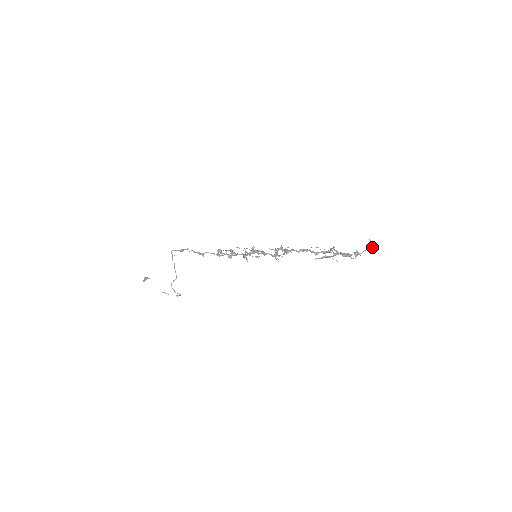
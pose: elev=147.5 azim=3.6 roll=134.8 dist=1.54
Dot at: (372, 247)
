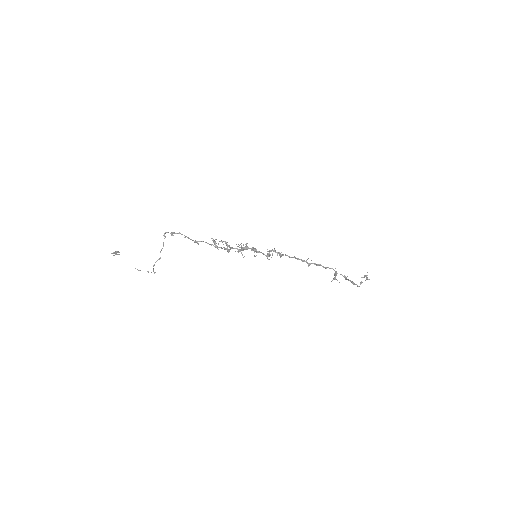
Dot at: (367, 277)
